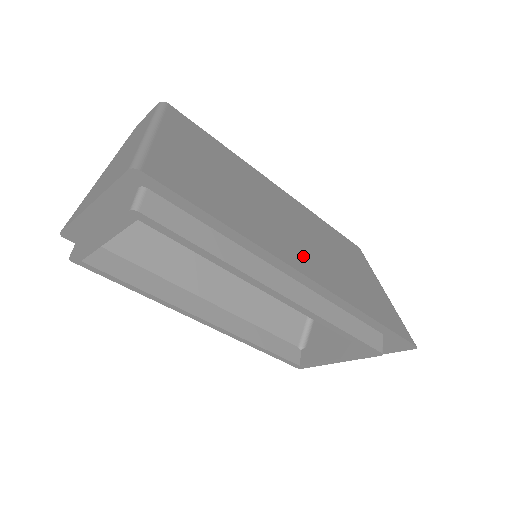
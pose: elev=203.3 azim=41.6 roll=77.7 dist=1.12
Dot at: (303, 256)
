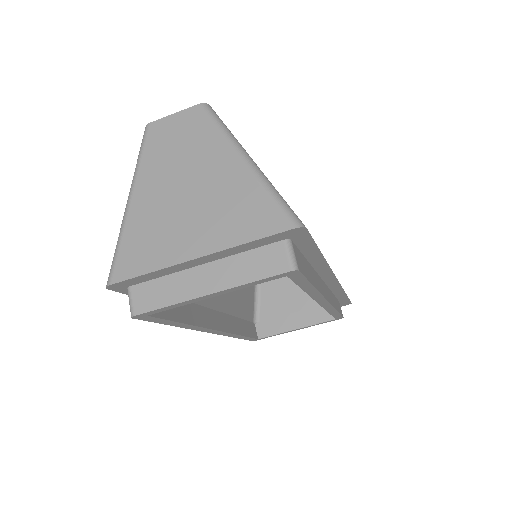
Dot at: occluded
